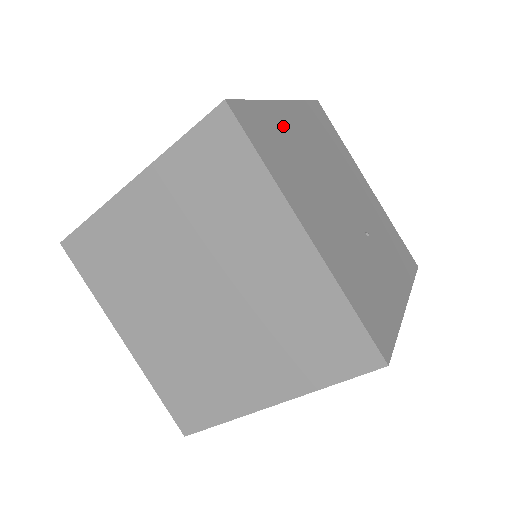
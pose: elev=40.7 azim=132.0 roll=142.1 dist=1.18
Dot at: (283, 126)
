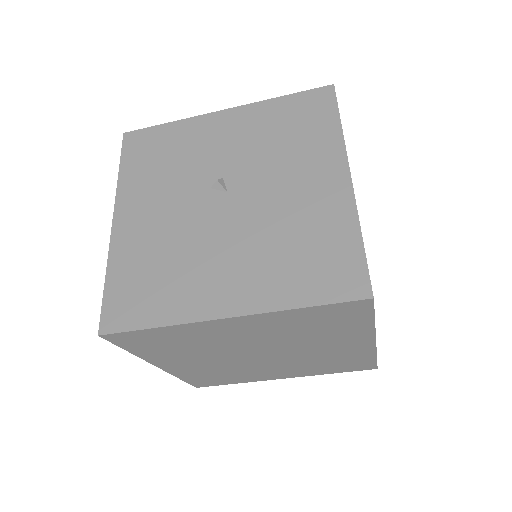
Dot at: occluded
